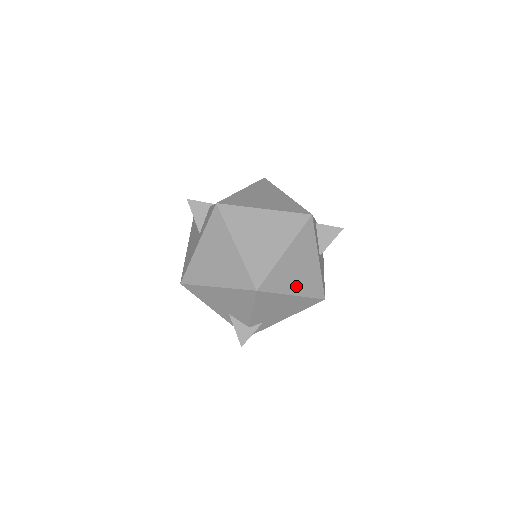
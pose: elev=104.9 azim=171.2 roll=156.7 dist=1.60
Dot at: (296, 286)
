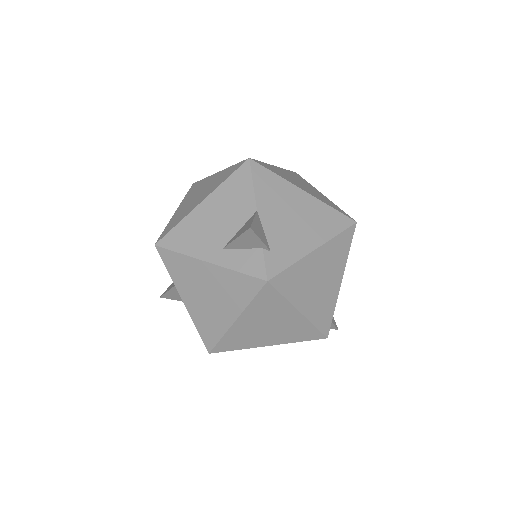
Dot at: occluded
